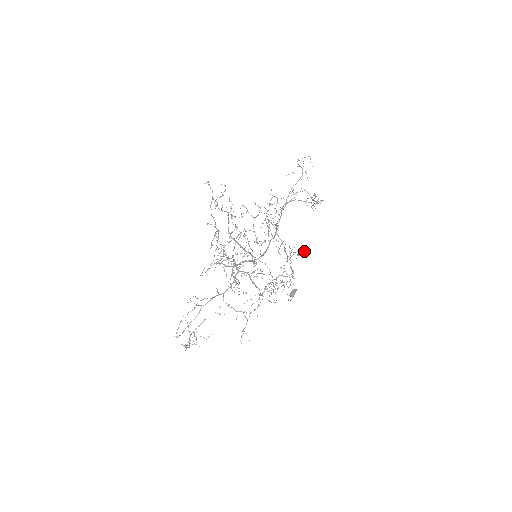
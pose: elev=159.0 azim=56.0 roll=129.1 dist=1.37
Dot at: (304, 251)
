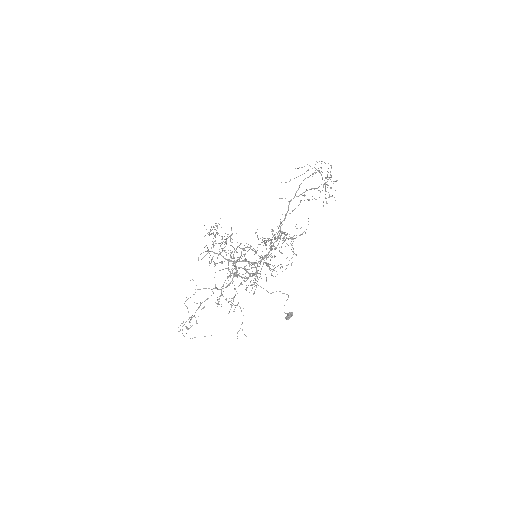
Dot at: (308, 224)
